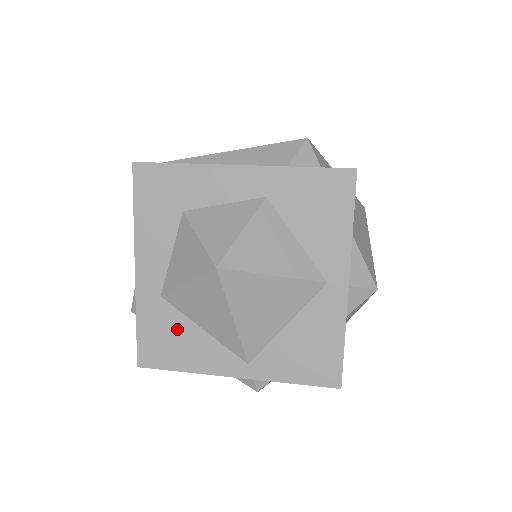
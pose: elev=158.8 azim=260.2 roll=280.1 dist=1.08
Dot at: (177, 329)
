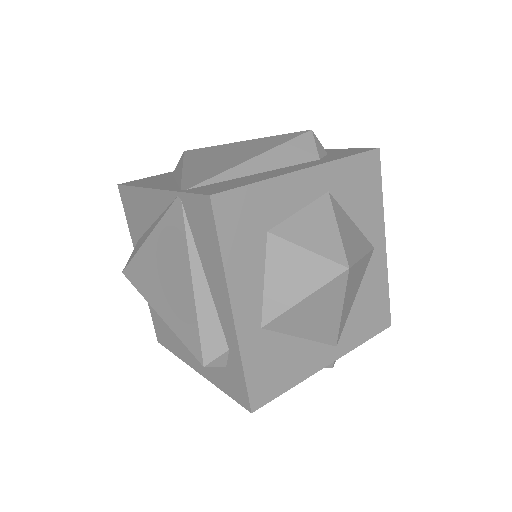
Dot at: (280, 351)
